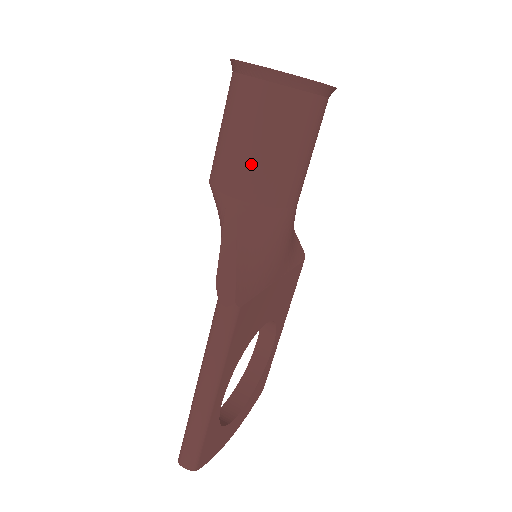
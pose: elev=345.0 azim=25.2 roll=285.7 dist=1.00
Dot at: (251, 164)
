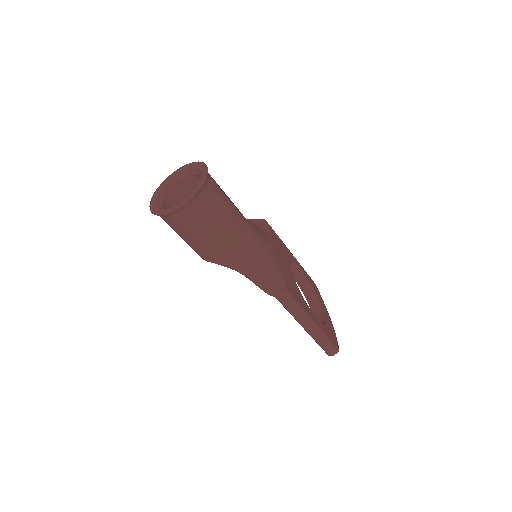
Dot at: (219, 239)
